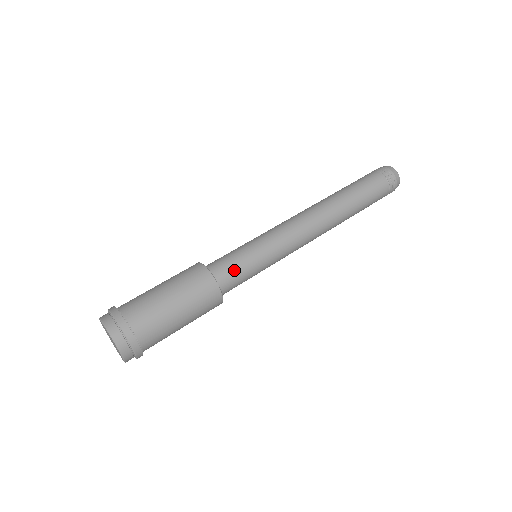
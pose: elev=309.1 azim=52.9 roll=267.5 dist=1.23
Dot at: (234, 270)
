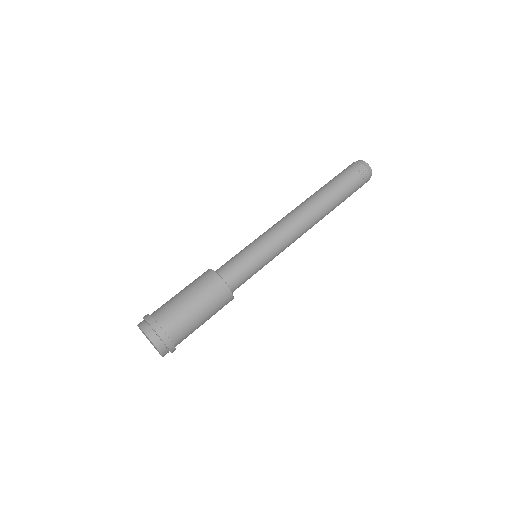
Dot at: (240, 273)
